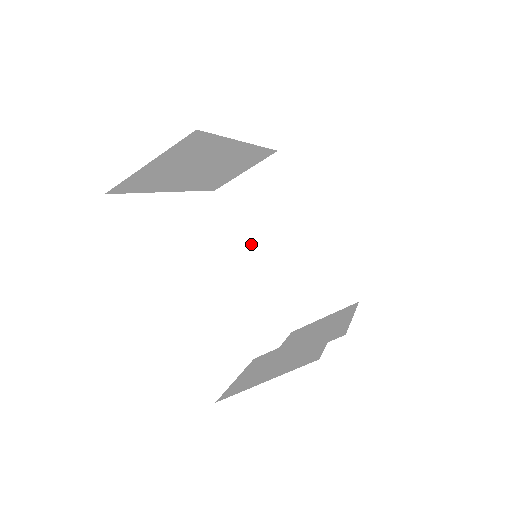
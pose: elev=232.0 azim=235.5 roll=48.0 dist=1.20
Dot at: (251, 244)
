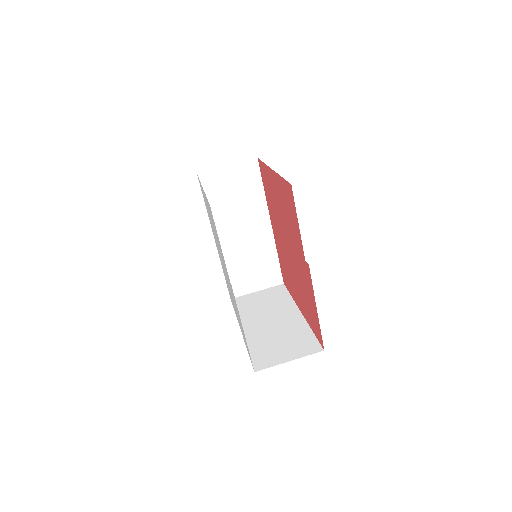
Dot at: (244, 322)
